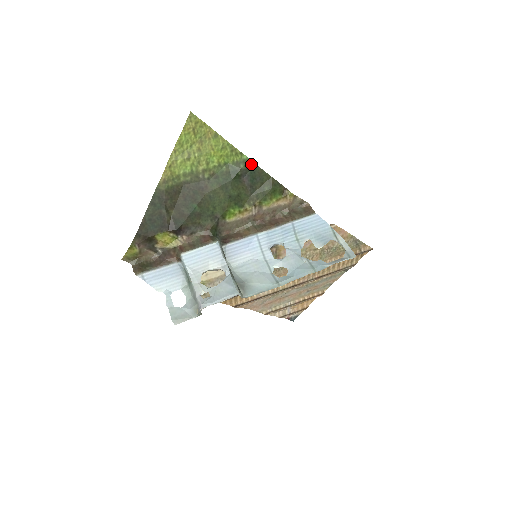
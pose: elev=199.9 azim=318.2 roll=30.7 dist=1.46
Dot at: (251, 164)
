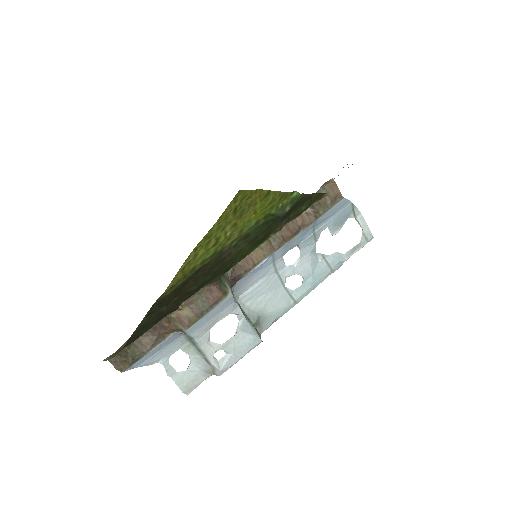
Dot at: (299, 197)
